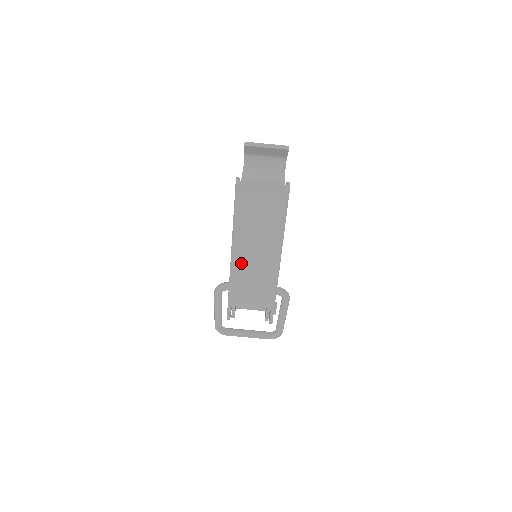
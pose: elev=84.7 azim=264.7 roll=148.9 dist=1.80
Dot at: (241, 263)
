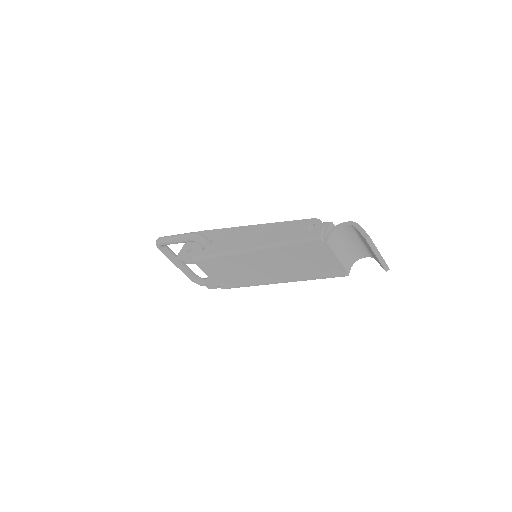
Dot at: (241, 260)
